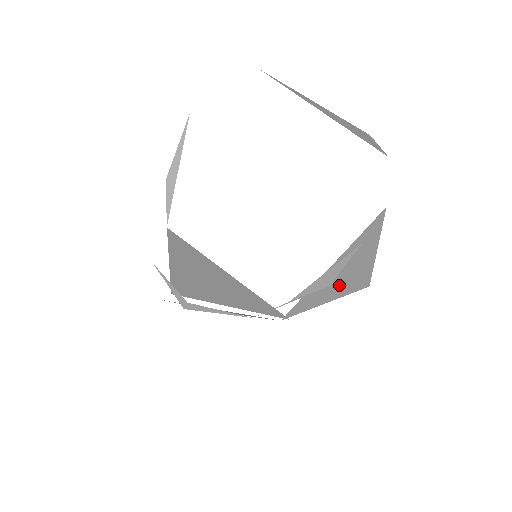
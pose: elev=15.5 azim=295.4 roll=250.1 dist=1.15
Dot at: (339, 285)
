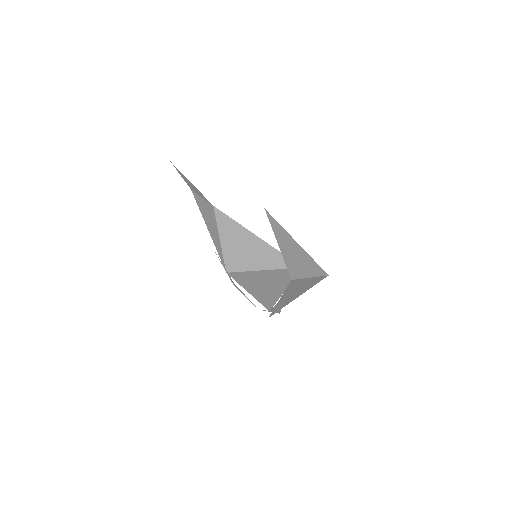
Dot at: (297, 294)
